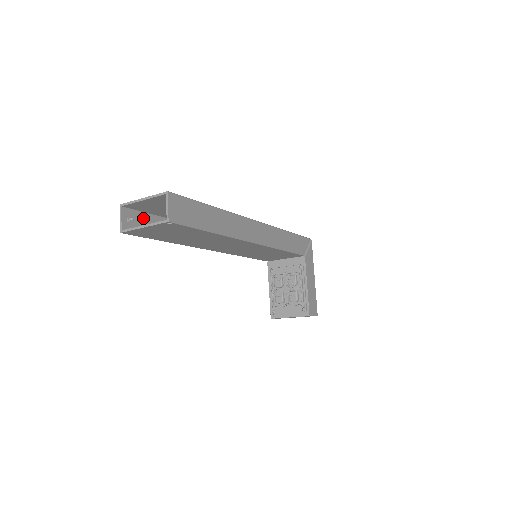
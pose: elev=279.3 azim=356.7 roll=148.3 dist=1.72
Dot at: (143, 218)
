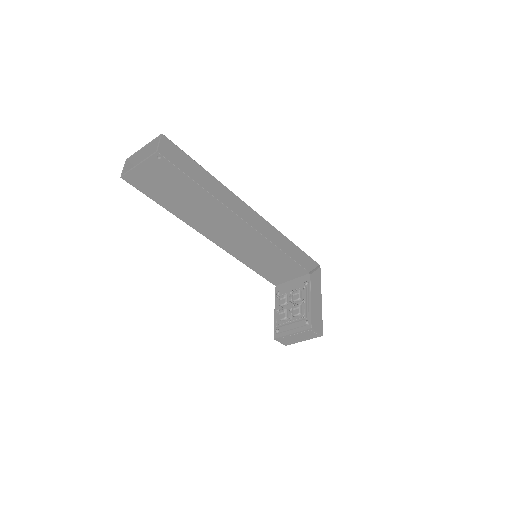
Dot at: occluded
